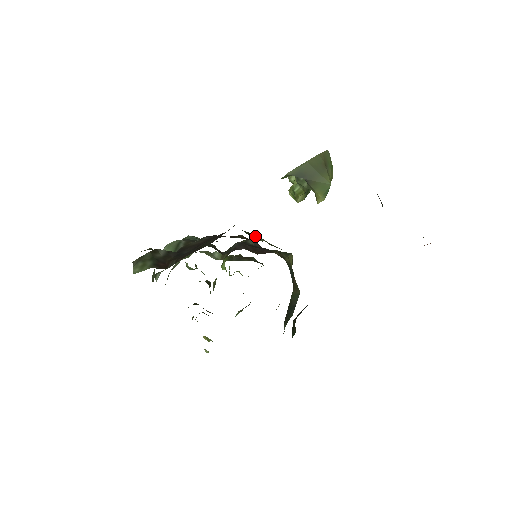
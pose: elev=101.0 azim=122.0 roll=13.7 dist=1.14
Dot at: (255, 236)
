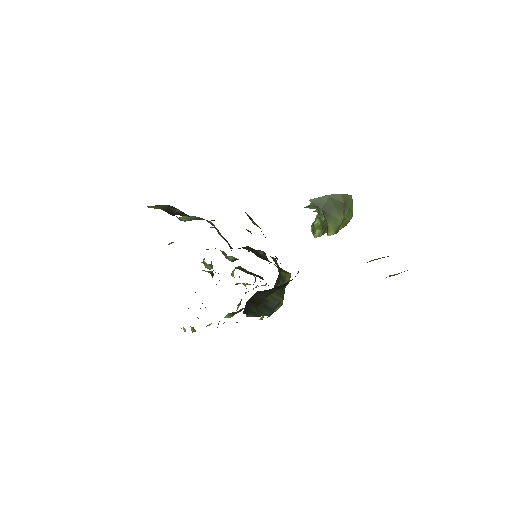
Dot at: (254, 222)
